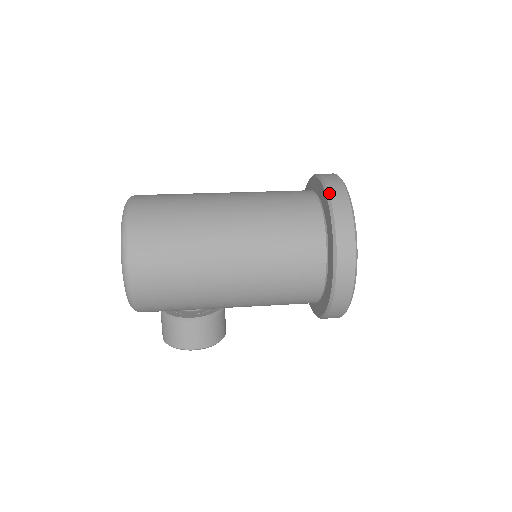
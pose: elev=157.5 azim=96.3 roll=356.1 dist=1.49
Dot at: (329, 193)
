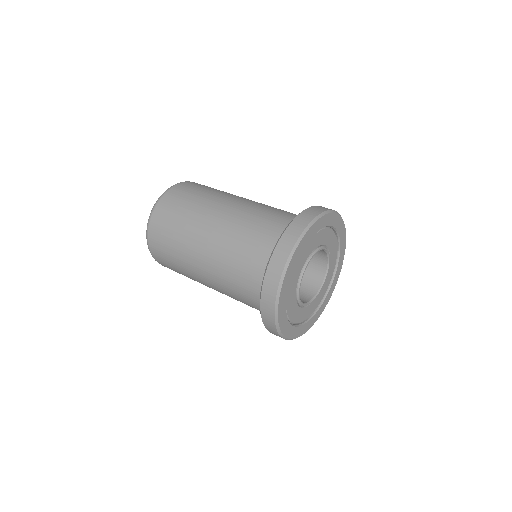
Dot at: (264, 279)
